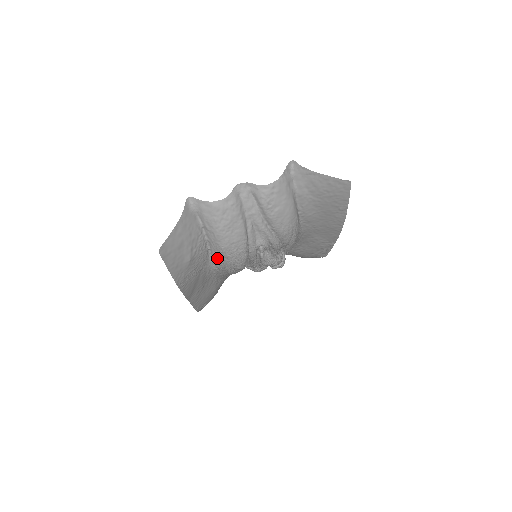
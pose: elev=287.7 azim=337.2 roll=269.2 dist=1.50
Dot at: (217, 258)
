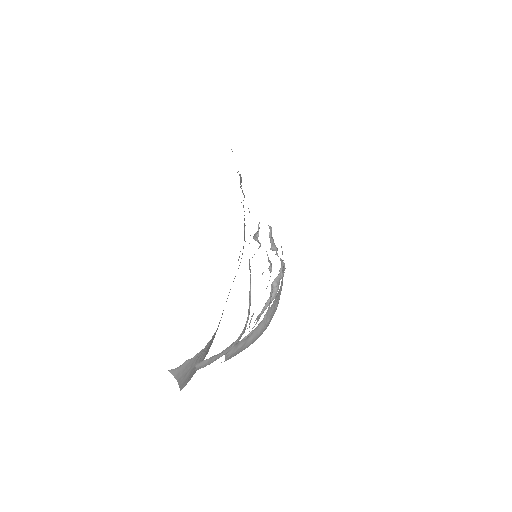
Dot at: occluded
